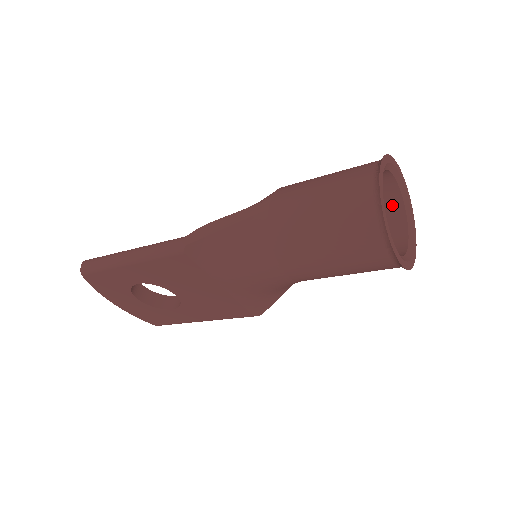
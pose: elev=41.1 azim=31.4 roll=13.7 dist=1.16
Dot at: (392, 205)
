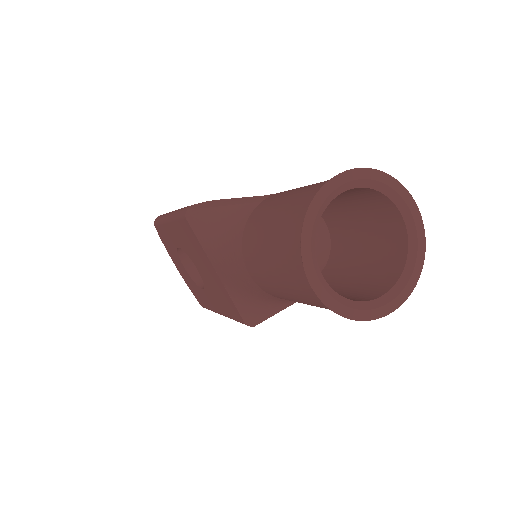
Dot at: (397, 250)
